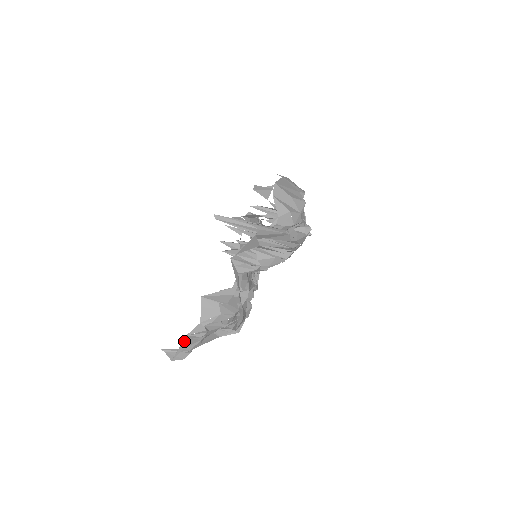
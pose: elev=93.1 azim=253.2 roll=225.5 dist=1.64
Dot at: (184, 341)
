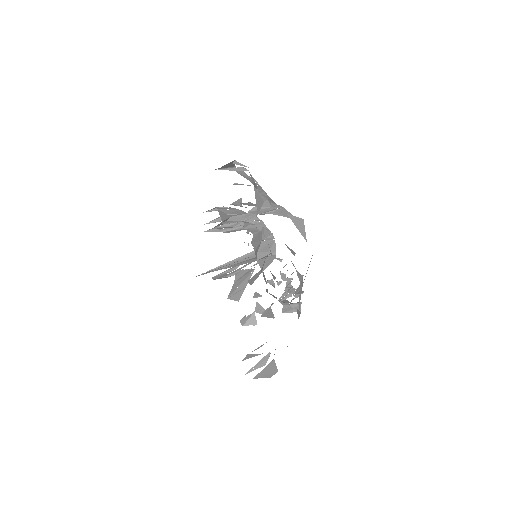
Dot at: occluded
